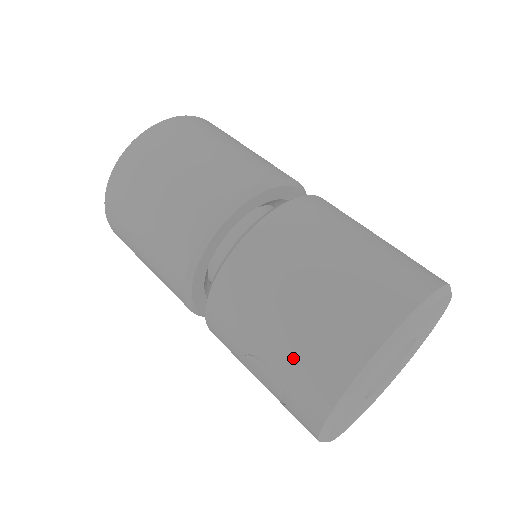
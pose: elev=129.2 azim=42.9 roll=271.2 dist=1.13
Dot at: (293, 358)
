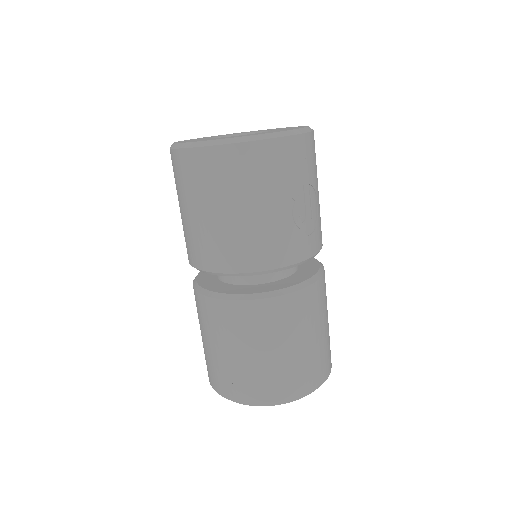
Dot at: occluded
